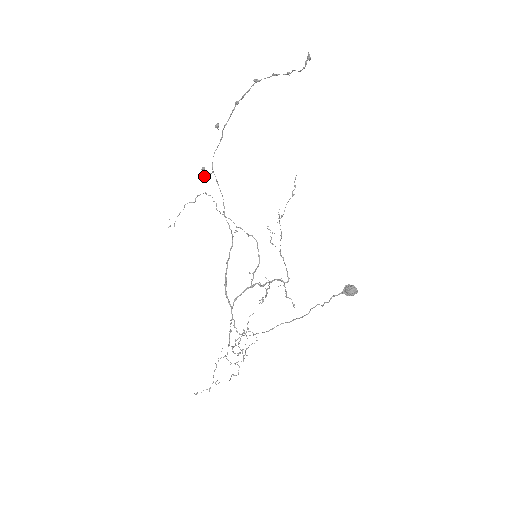
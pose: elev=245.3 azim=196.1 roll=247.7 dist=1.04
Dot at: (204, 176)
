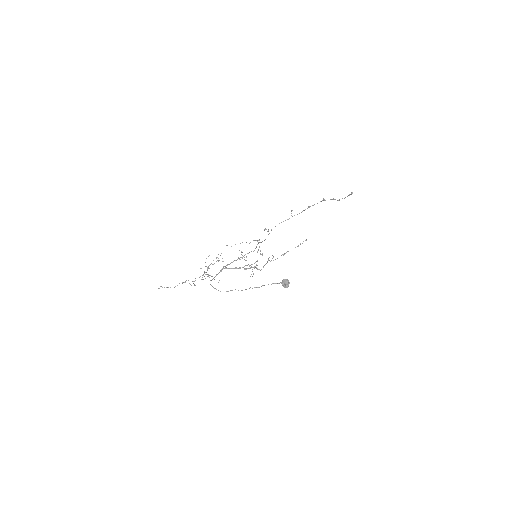
Dot at: (266, 229)
